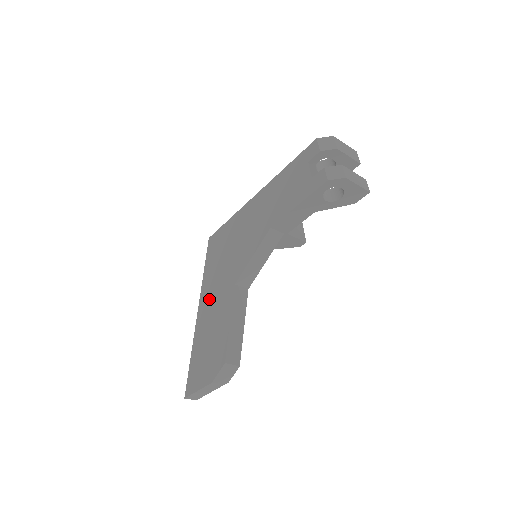
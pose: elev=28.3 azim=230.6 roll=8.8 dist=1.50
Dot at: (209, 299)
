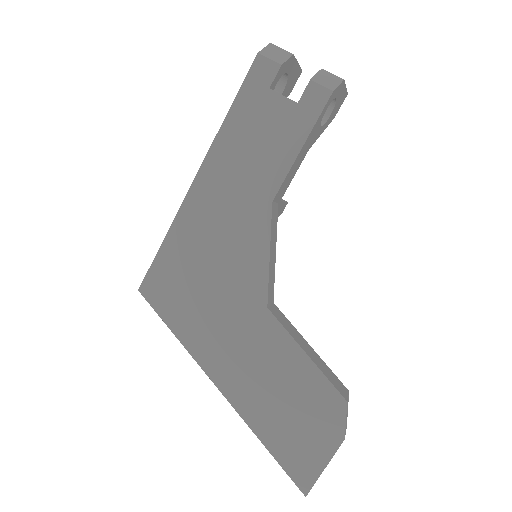
Dot at: (228, 358)
